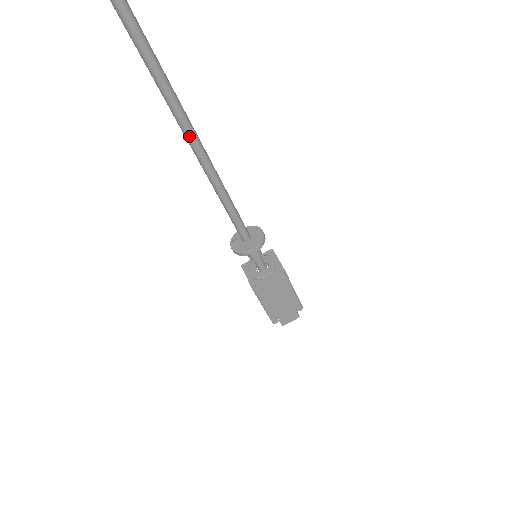
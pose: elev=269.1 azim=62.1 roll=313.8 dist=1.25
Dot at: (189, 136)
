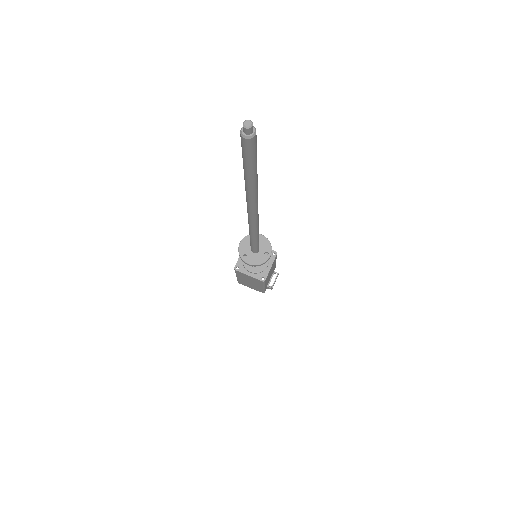
Dot at: (256, 207)
